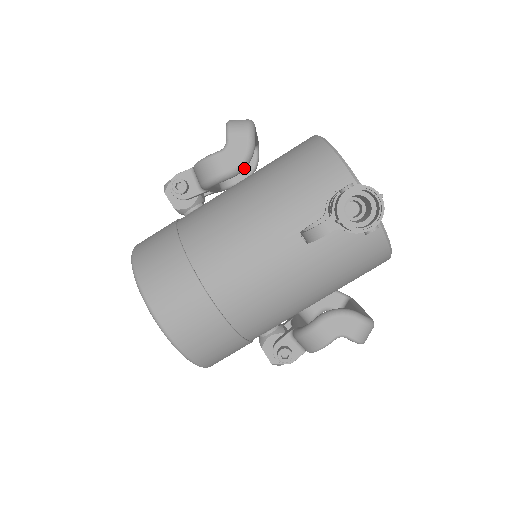
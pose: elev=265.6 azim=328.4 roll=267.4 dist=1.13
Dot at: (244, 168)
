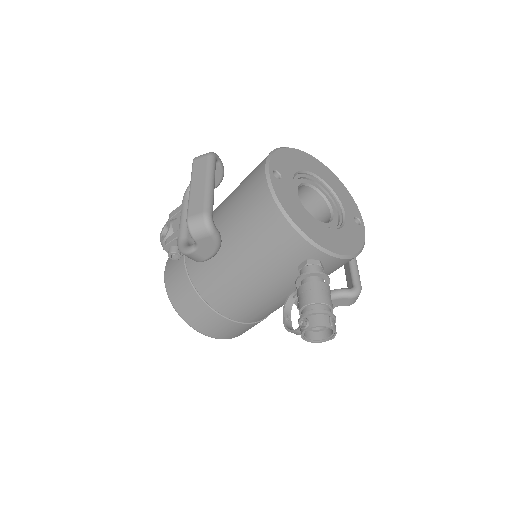
Dot at: occluded
